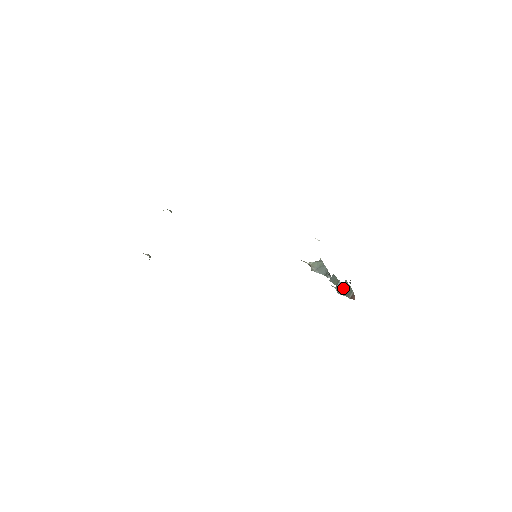
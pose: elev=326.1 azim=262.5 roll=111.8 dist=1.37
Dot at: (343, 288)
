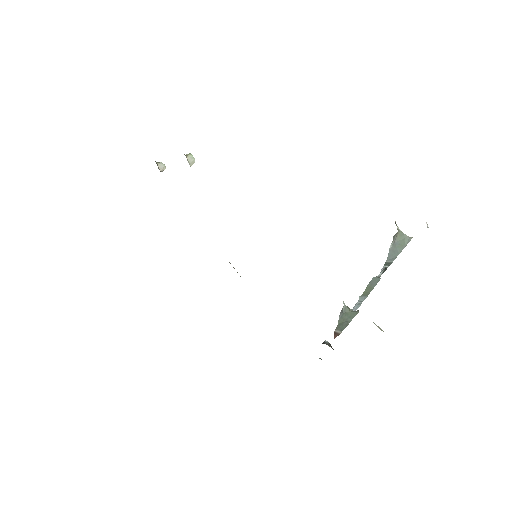
Dot at: (346, 315)
